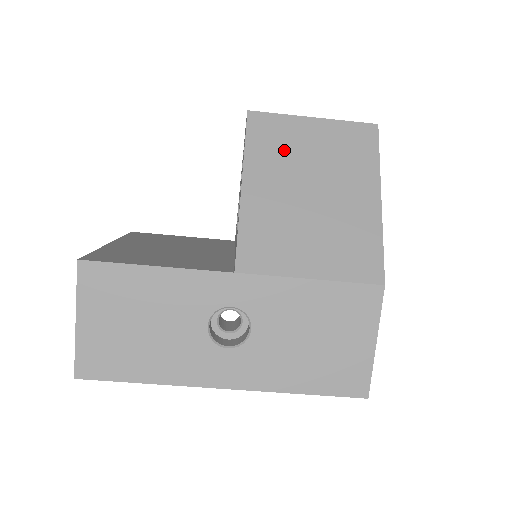
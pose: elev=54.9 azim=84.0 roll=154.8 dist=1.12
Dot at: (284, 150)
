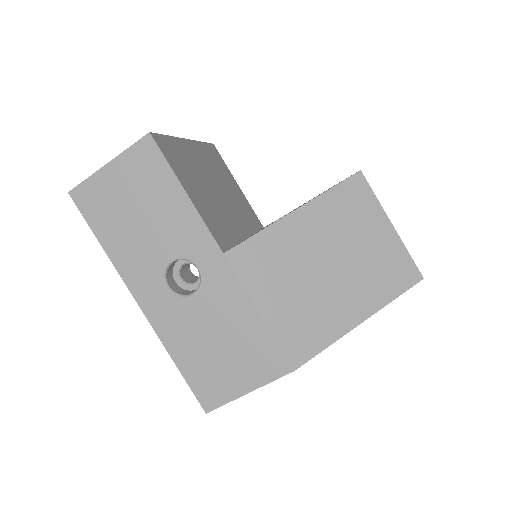
Dot at: (348, 221)
